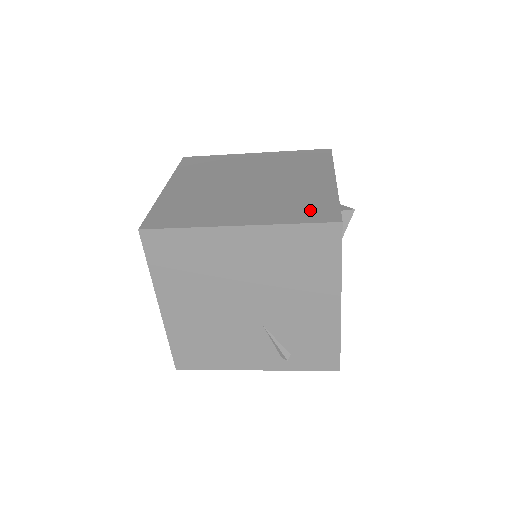
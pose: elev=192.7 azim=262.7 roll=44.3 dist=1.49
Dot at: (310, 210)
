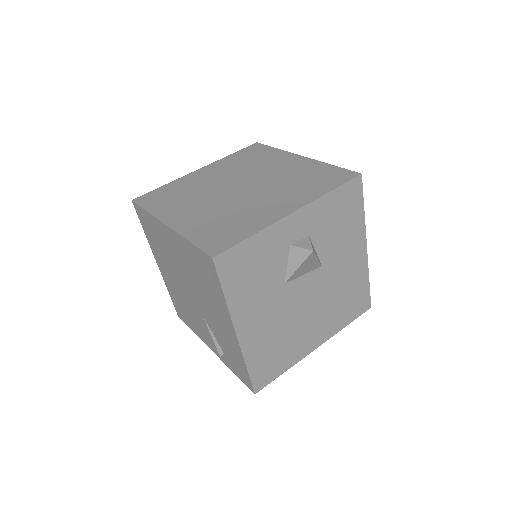
Dot at: (219, 235)
